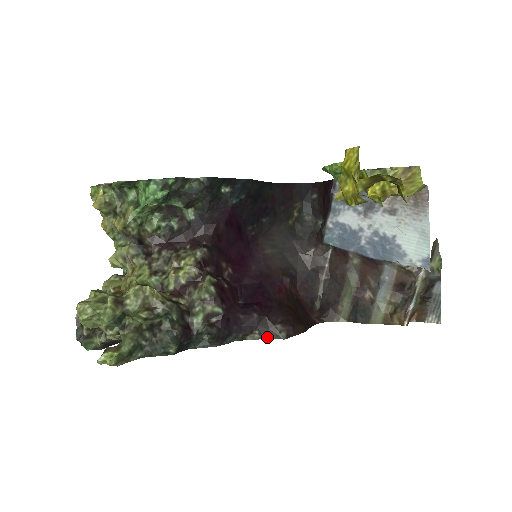
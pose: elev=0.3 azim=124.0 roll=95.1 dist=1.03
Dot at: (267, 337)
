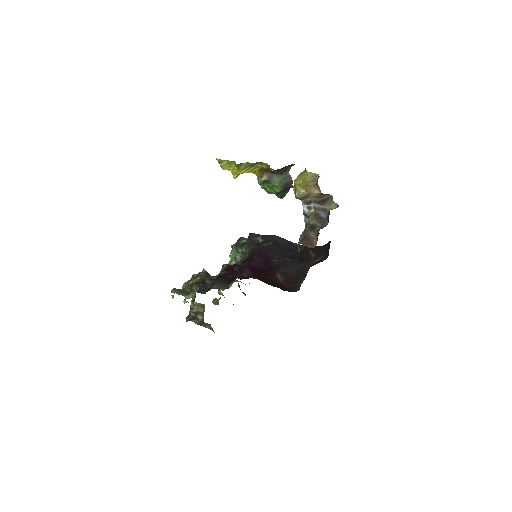
Dot at: occluded
